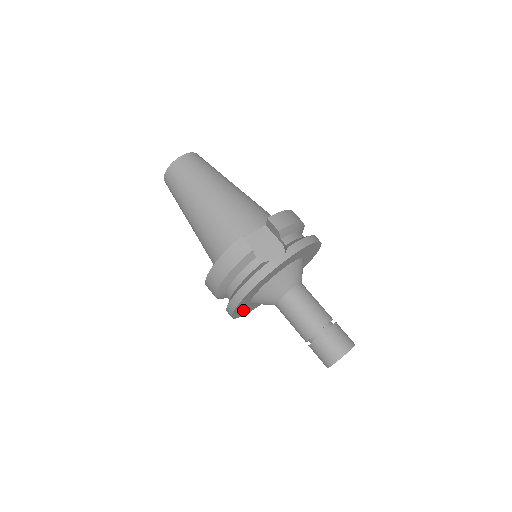
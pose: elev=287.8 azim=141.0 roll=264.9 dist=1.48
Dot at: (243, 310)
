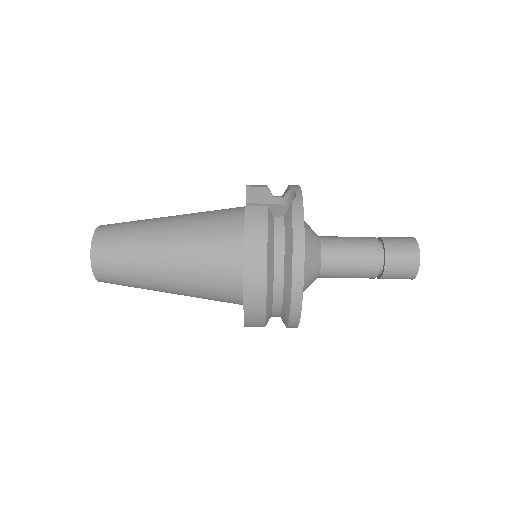
Dot at: occluded
